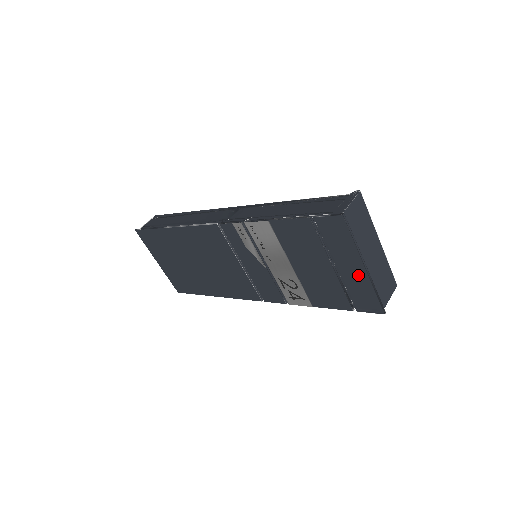
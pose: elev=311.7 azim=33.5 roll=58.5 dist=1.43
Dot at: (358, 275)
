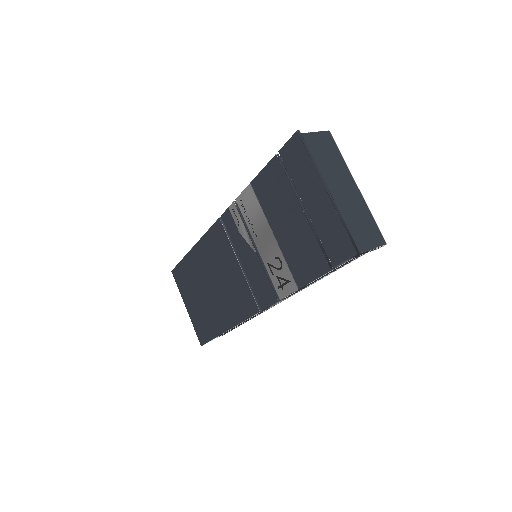
Dot at: (323, 206)
